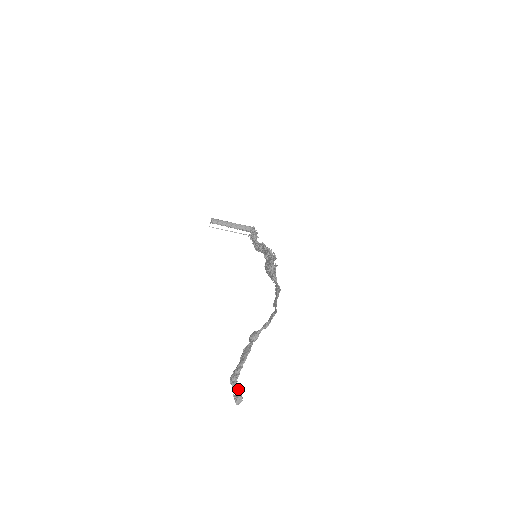
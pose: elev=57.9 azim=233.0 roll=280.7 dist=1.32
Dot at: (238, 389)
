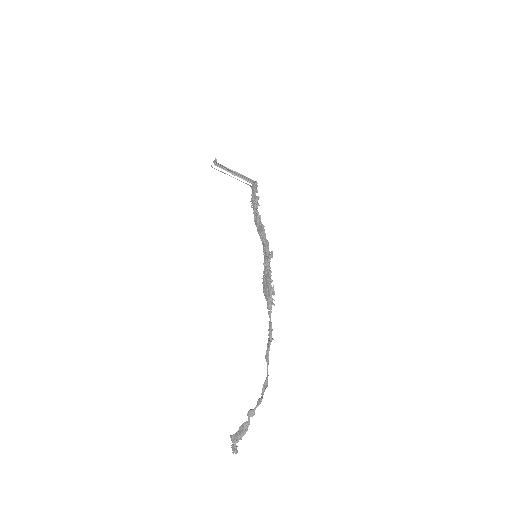
Dot at: (236, 449)
